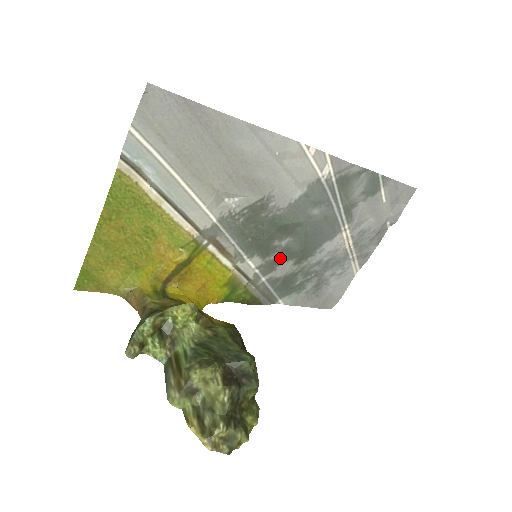
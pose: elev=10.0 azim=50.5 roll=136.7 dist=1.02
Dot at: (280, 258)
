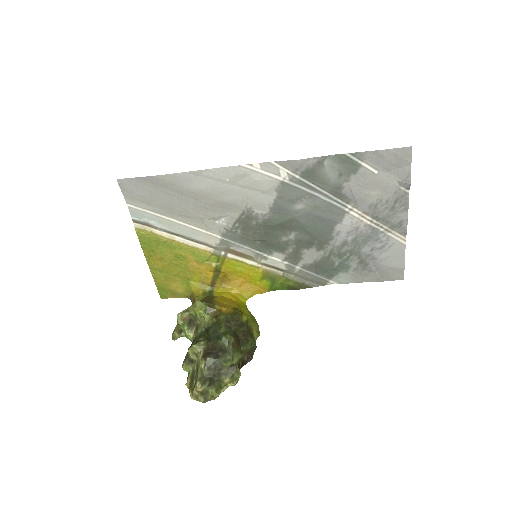
Dot at: (299, 249)
